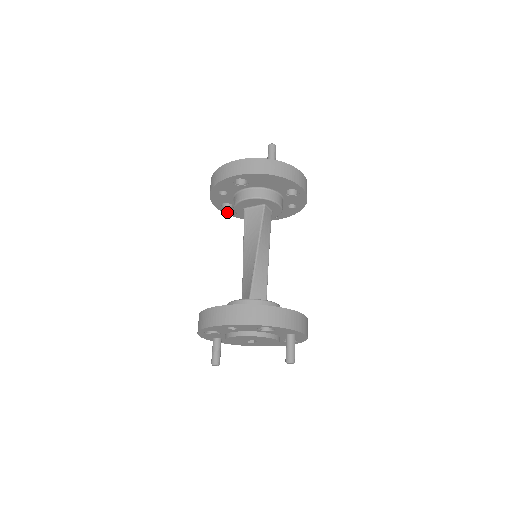
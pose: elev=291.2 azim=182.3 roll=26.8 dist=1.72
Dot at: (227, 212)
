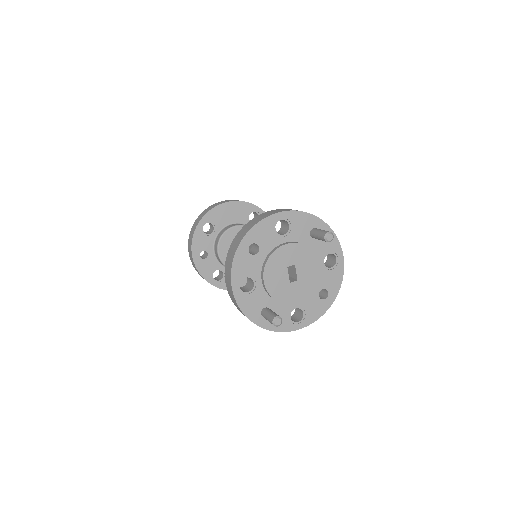
Dot at: (224, 286)
